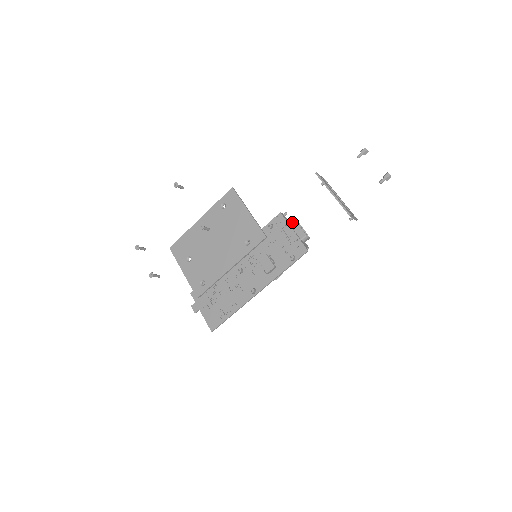
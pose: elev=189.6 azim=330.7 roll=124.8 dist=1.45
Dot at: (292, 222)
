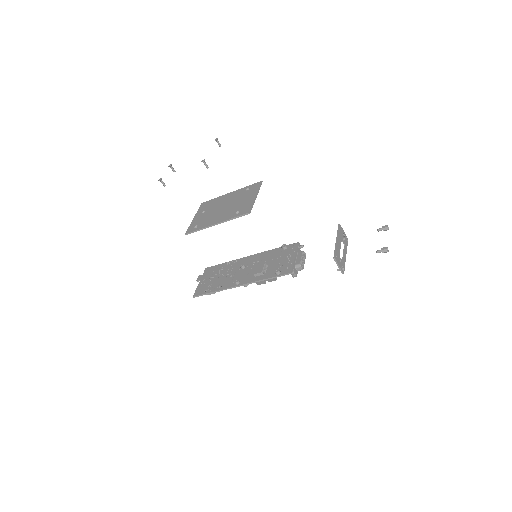
Dot at: (300, 252)
